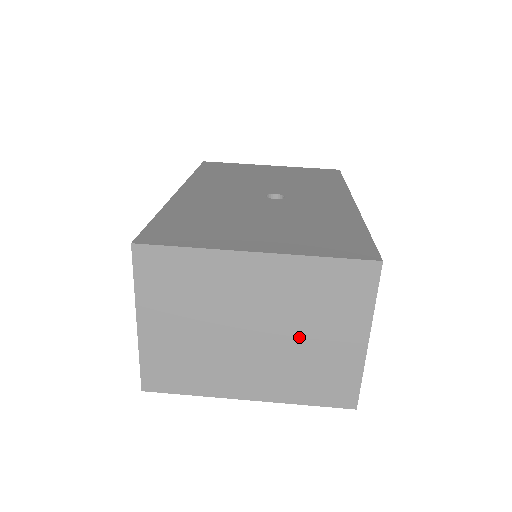
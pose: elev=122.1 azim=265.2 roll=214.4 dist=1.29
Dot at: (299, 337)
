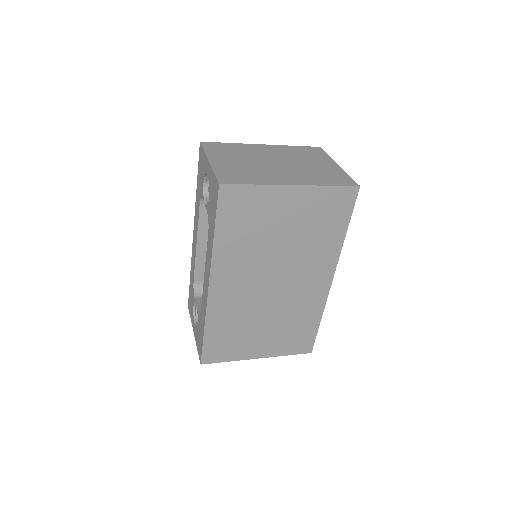
Dot at: (303, 164)
